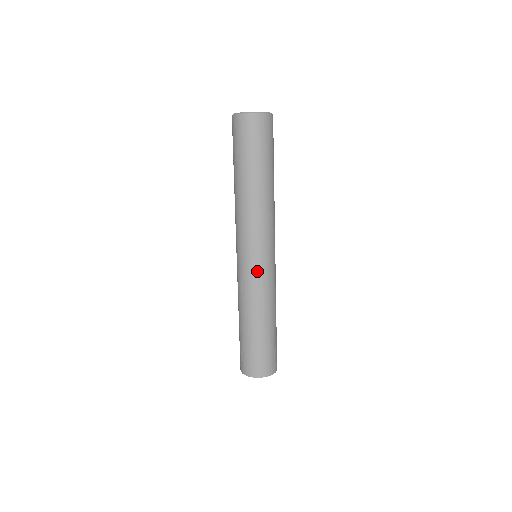
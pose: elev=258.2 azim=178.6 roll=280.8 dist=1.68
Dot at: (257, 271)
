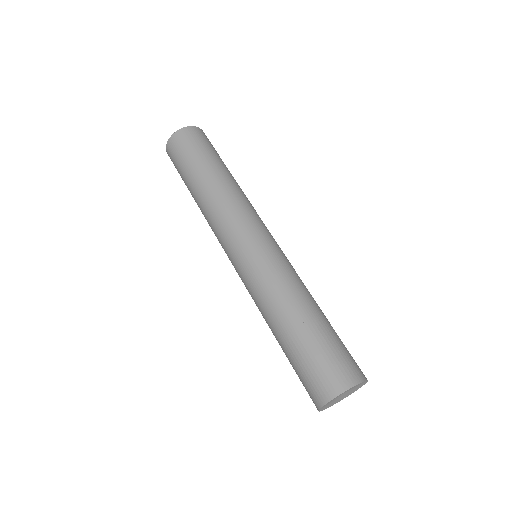
Dot at: (252, 261)
